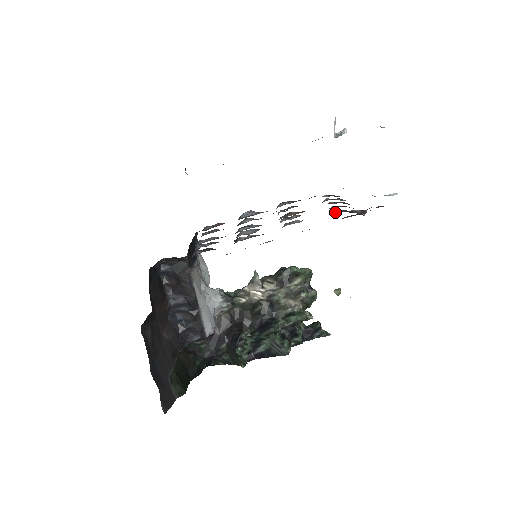
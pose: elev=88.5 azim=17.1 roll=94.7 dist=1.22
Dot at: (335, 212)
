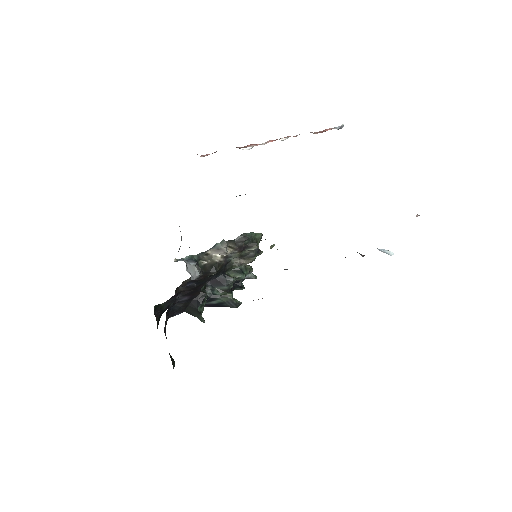
Dot at: occluded
